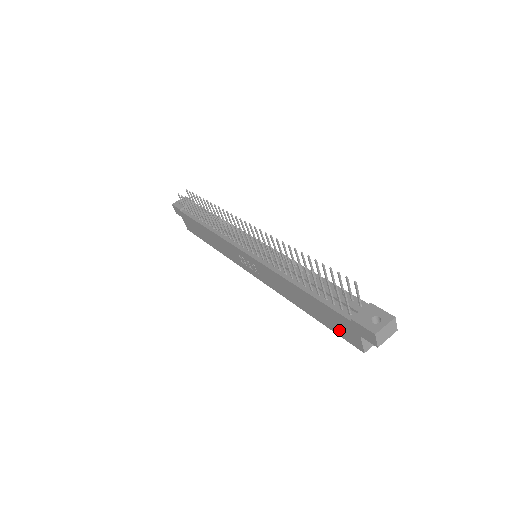
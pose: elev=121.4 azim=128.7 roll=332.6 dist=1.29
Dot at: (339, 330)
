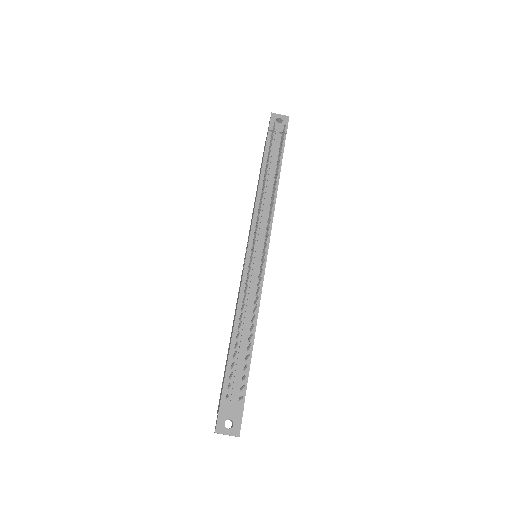
Dot at: (222, 384)
